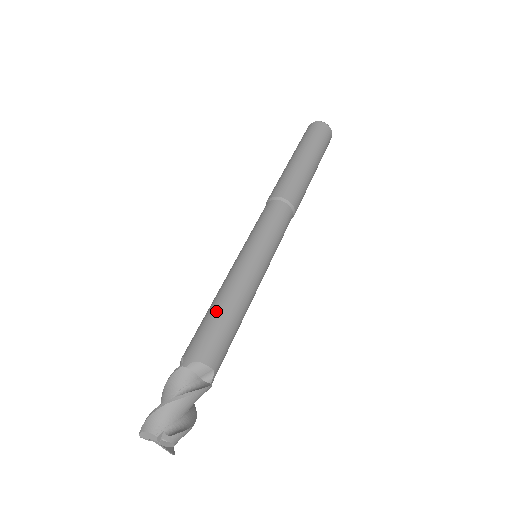
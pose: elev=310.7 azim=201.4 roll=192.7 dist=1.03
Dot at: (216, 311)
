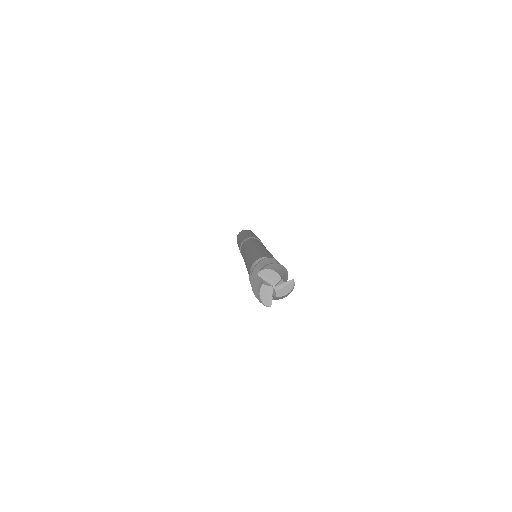
Dot at: (270, 253)
